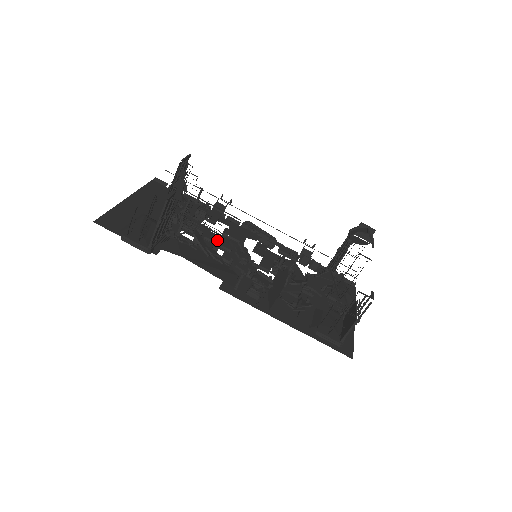
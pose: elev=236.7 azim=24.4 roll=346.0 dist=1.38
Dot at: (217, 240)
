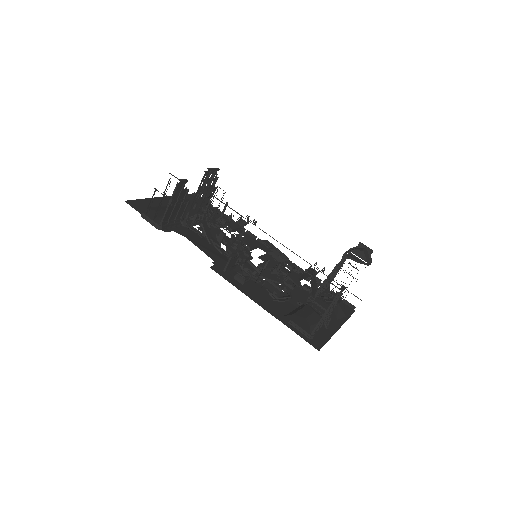
Dot at: (221, 233)
